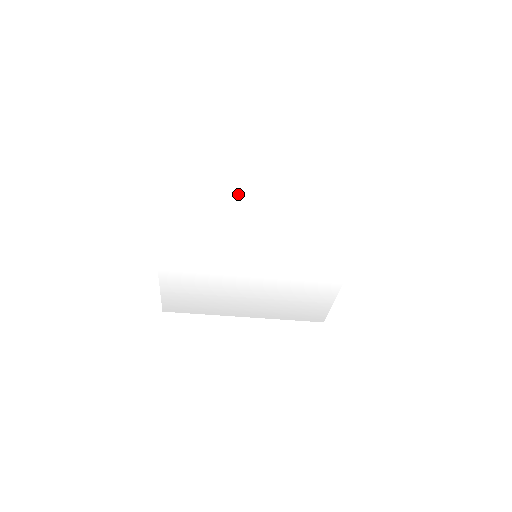
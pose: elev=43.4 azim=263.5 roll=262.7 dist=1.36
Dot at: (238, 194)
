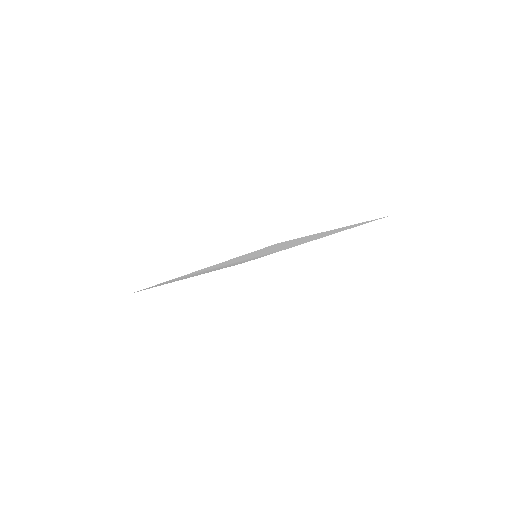
Dot at: (296, 241)
